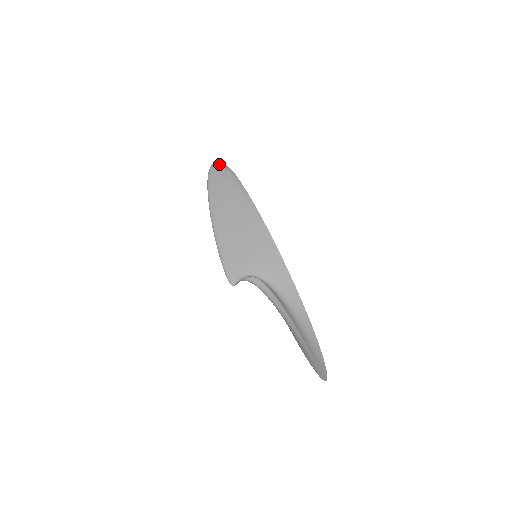
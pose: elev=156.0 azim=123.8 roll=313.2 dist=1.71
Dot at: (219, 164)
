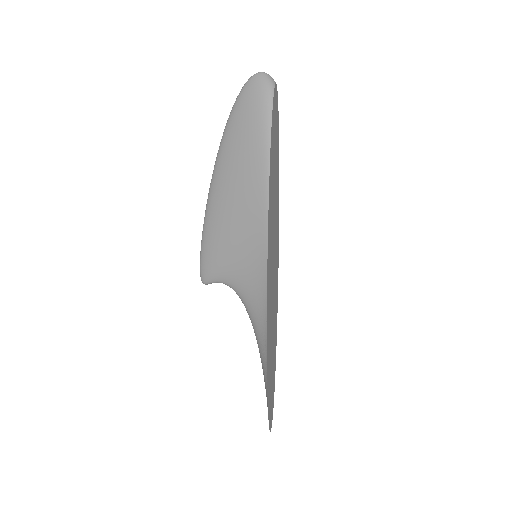
Dot at: (261, 80)
